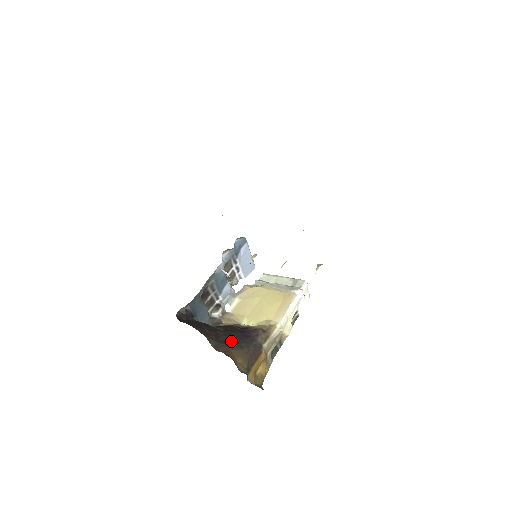
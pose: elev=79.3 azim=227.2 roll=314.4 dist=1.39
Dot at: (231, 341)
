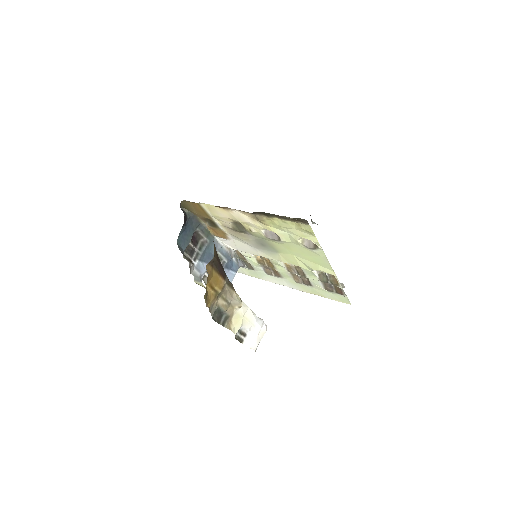
Dot at: occluded
